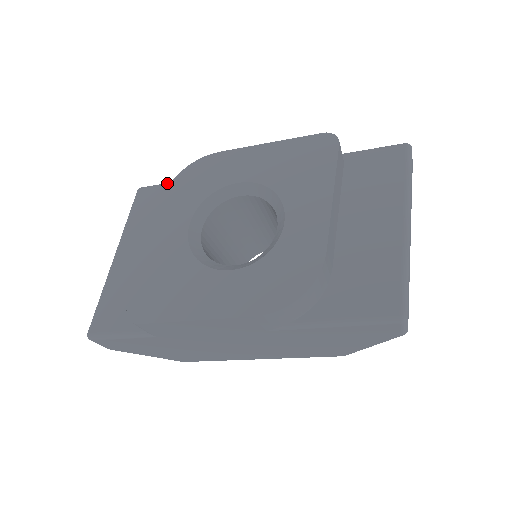
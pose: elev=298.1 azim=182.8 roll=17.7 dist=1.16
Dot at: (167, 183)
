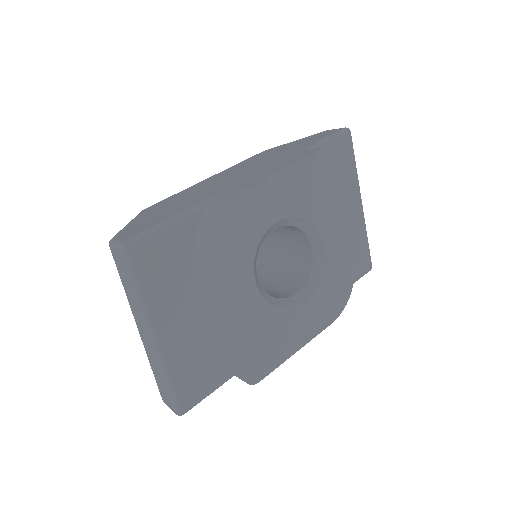
Dot at: (161, 227)
